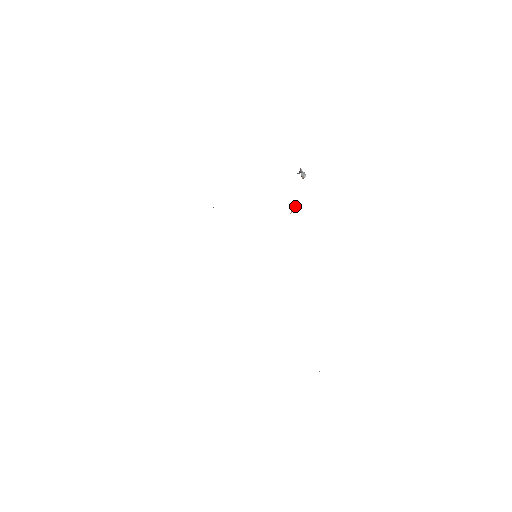
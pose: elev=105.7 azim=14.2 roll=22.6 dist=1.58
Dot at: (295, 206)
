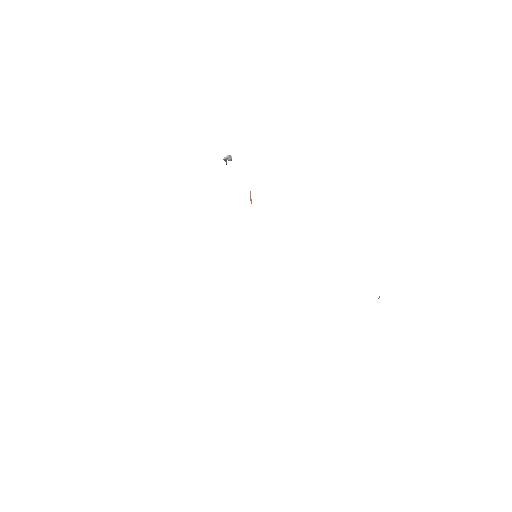
Dot at: (250, 195)
